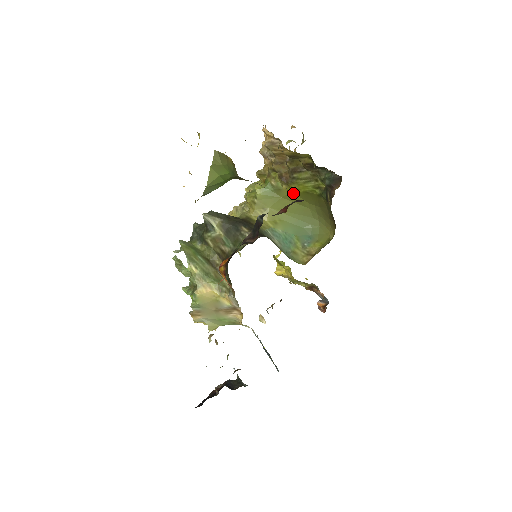
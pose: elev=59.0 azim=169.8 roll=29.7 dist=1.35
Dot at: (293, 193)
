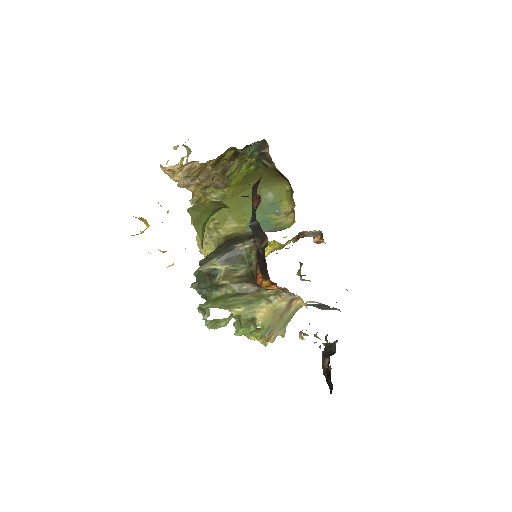
Dot at: (235, 188)
